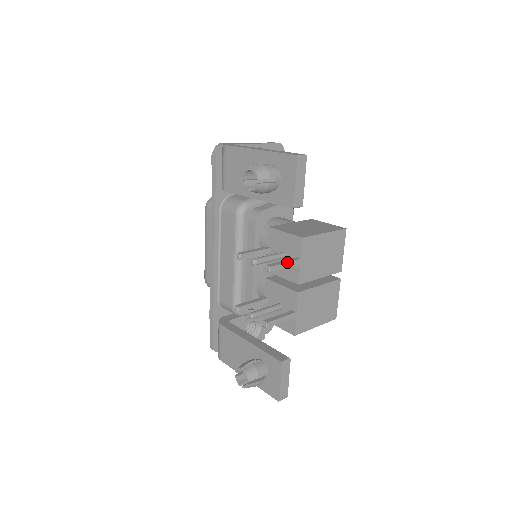
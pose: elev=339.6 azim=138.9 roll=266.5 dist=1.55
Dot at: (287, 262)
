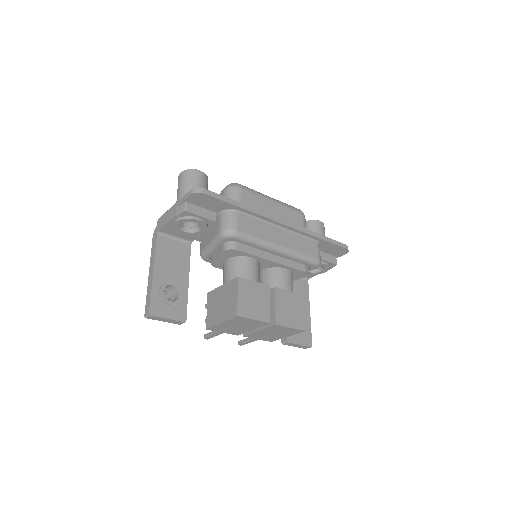
Dot at: (212, 335)
